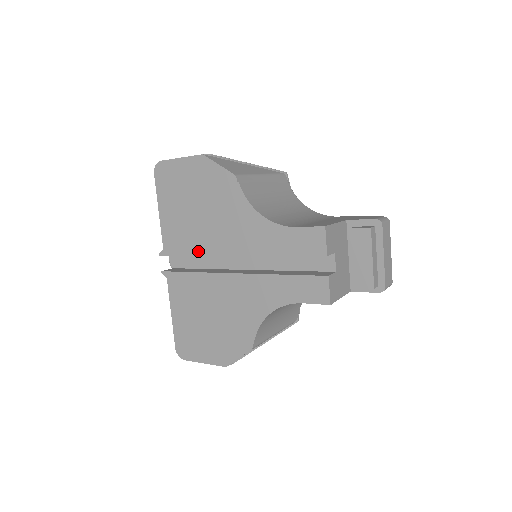
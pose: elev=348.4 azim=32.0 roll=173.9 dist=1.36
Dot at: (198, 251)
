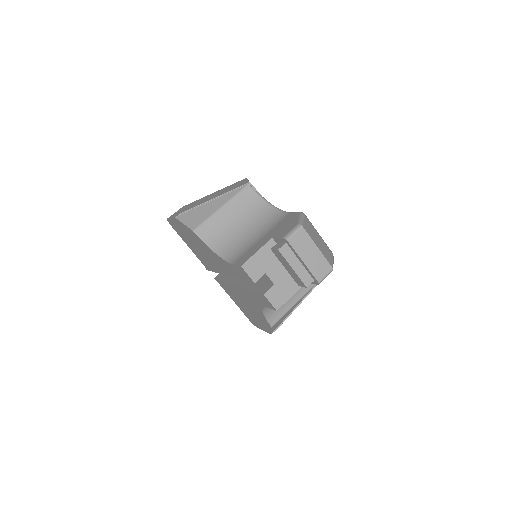
Dot at: (215, 270)
